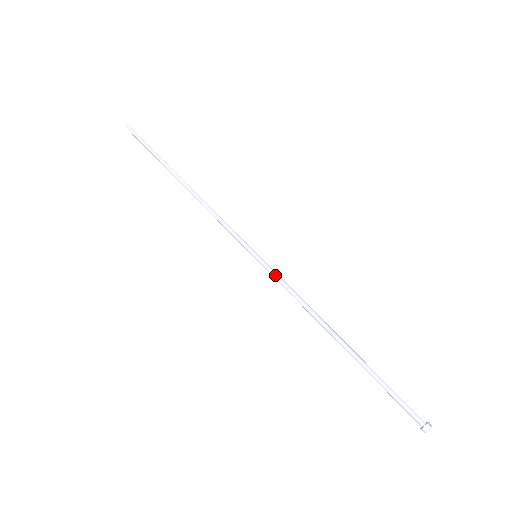
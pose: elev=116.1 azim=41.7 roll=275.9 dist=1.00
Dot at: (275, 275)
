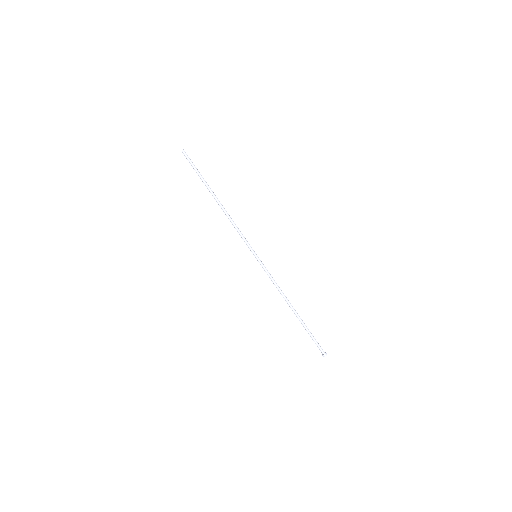
Dot at: (266, 269)
